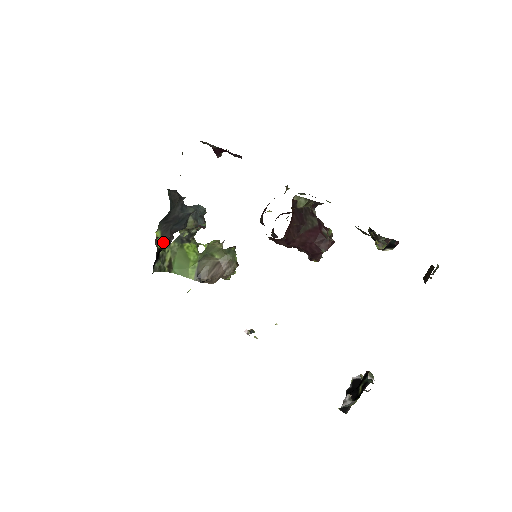
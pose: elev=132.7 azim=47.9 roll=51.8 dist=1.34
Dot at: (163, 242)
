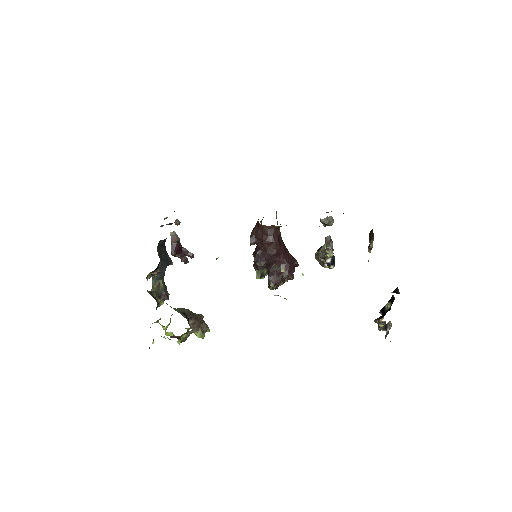
Dot at: (160, 260)
